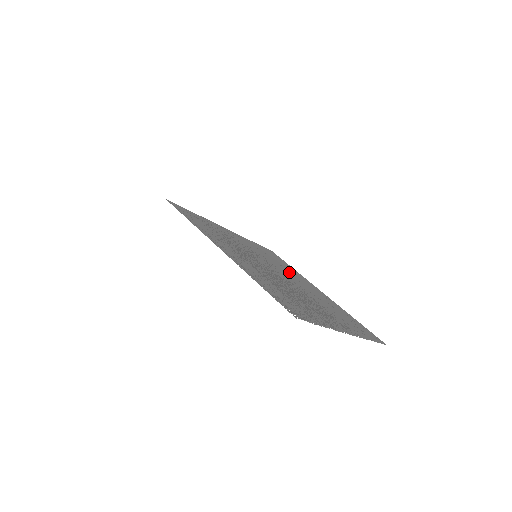
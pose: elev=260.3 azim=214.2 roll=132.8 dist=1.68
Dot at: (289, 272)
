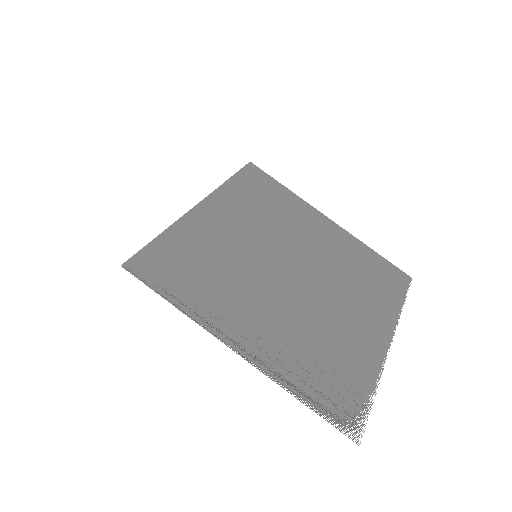
Dot at: (291, 225)
